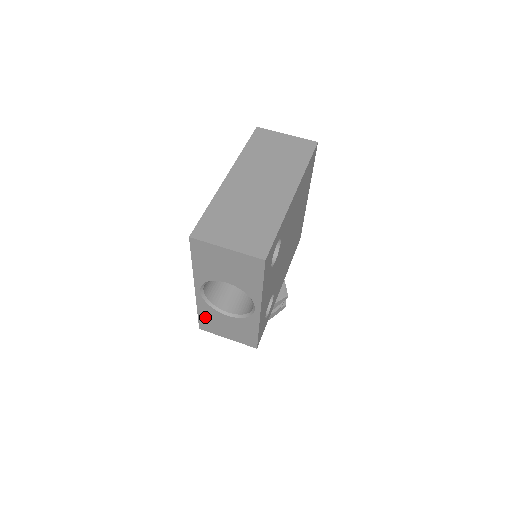
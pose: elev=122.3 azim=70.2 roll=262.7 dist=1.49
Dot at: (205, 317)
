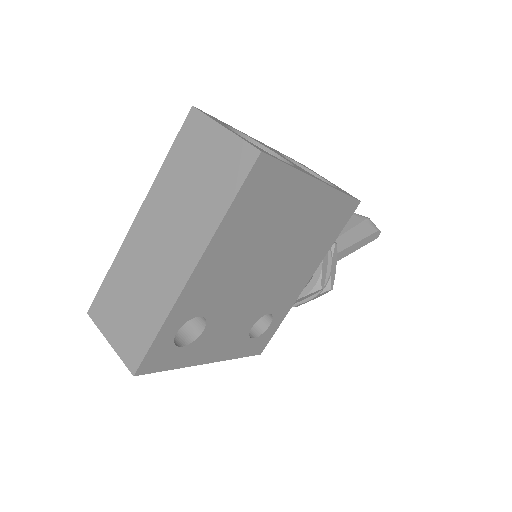
Dot at: occluded
